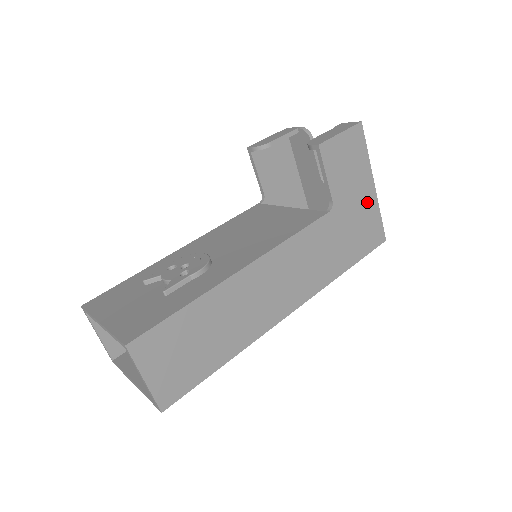
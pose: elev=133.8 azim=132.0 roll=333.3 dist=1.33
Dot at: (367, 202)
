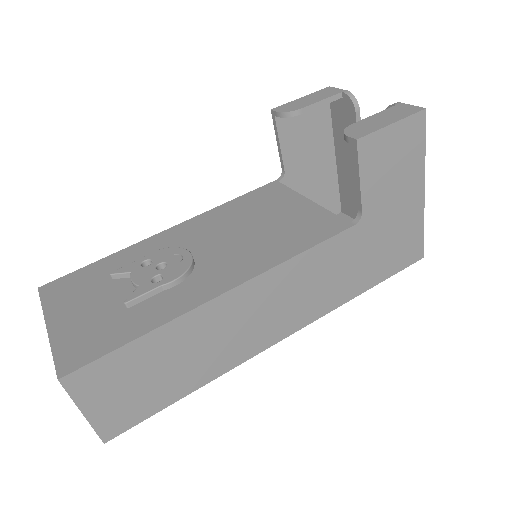
Dot at: (409, 213)
